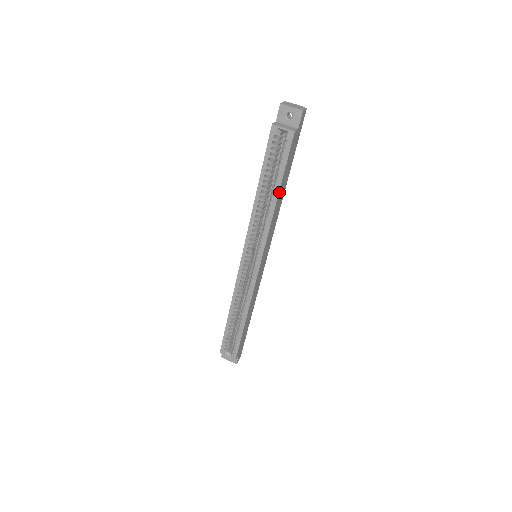
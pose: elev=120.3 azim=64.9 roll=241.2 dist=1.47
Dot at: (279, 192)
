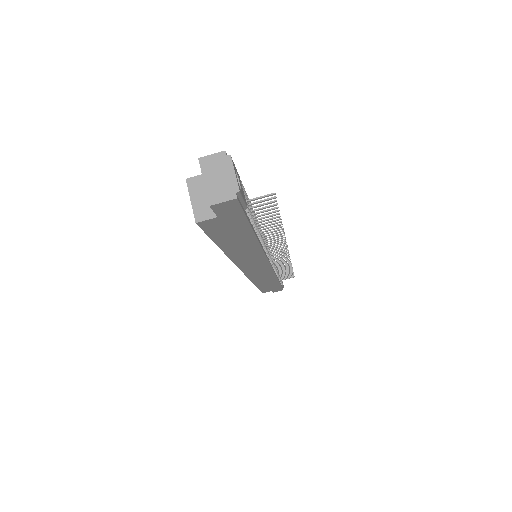
Dot at: (225, 249)
